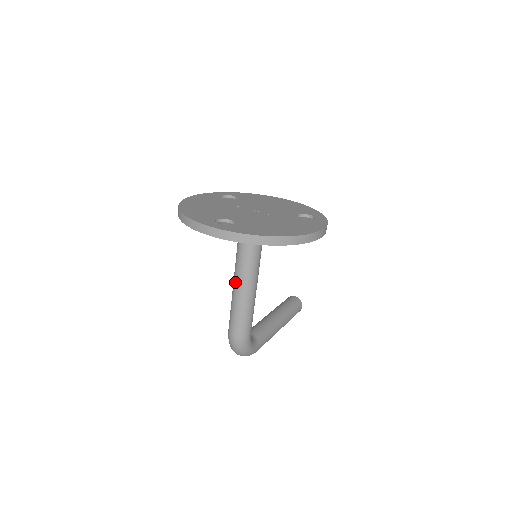
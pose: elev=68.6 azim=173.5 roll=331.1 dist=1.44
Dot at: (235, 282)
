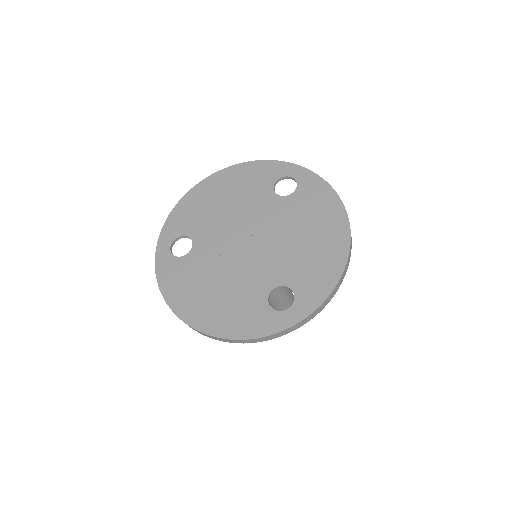
Dot at: (271, 296)
